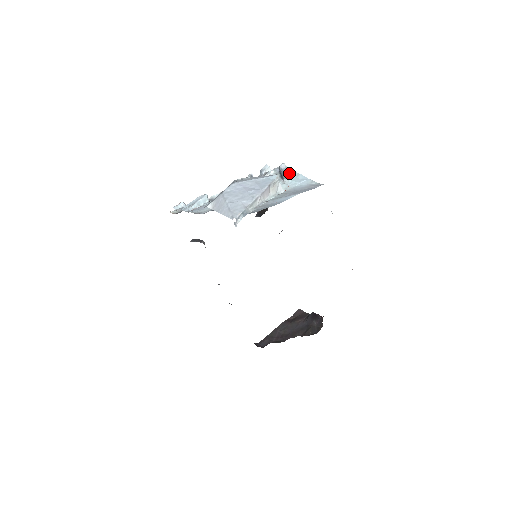
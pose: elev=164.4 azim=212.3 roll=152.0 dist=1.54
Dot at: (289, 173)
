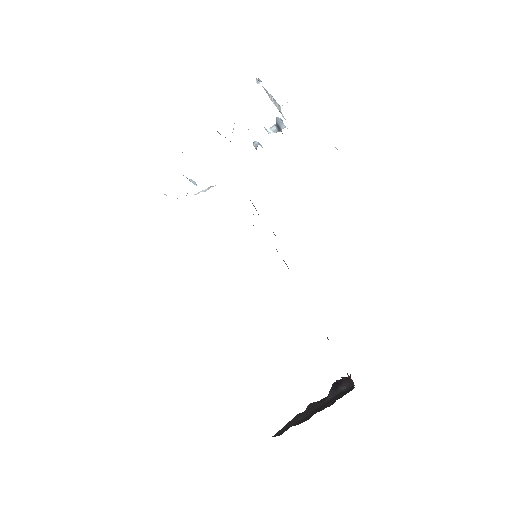
Dot at: occluded
